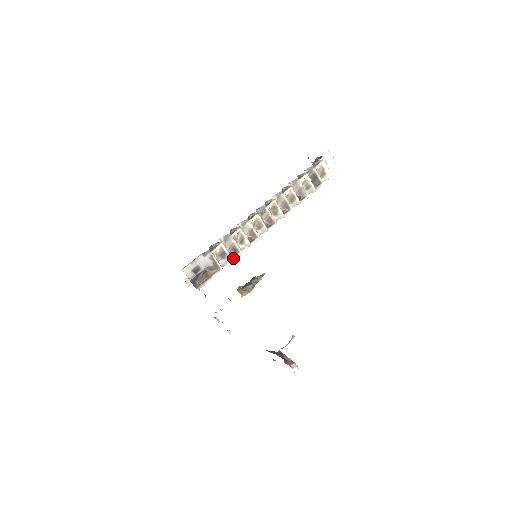
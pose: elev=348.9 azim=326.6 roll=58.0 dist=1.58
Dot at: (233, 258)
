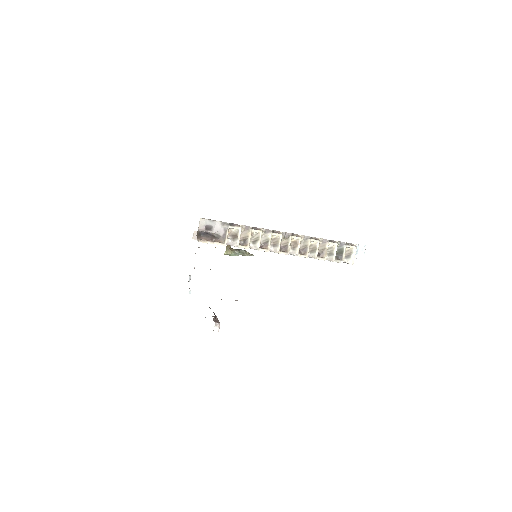
Dot at: (239, 245)
